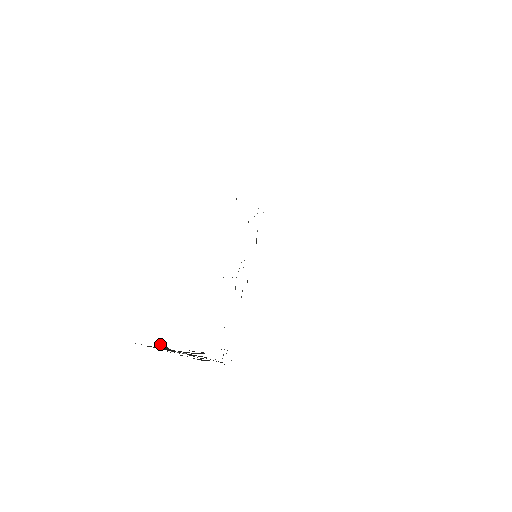
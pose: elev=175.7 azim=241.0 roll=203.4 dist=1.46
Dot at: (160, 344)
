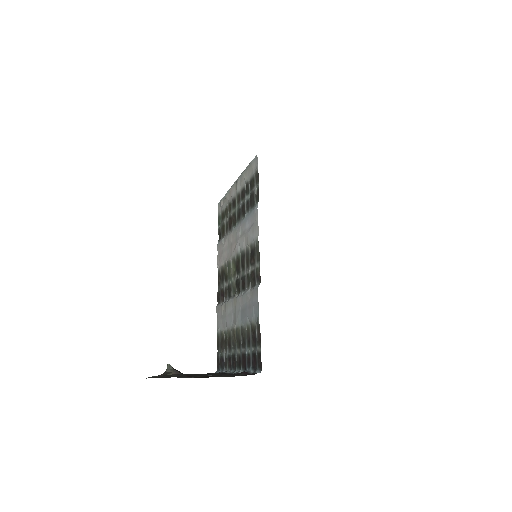
Dot at: (171, 370)
